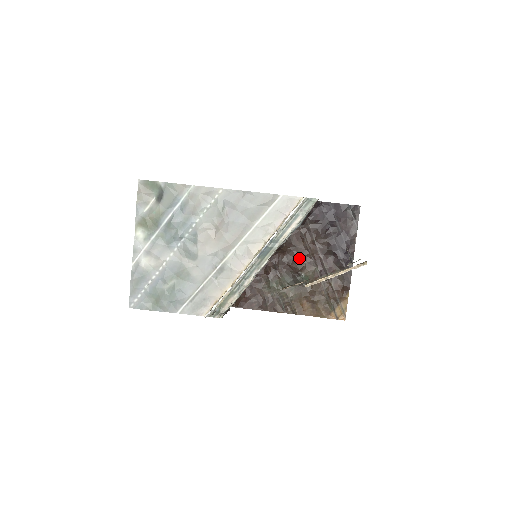
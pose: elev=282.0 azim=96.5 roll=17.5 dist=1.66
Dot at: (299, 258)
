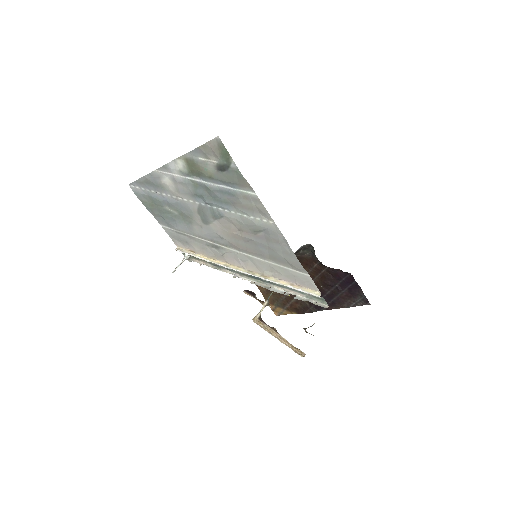
Dot at: occluded
